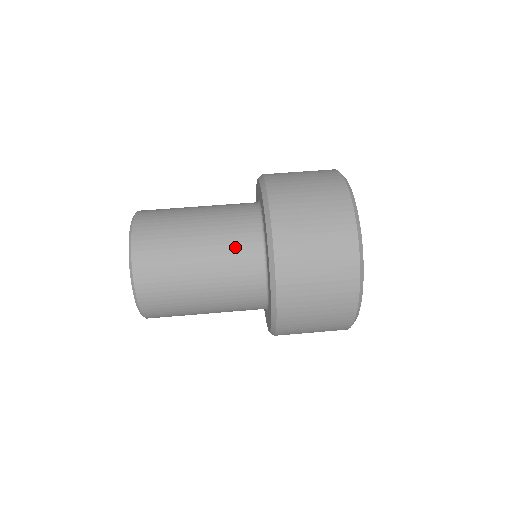
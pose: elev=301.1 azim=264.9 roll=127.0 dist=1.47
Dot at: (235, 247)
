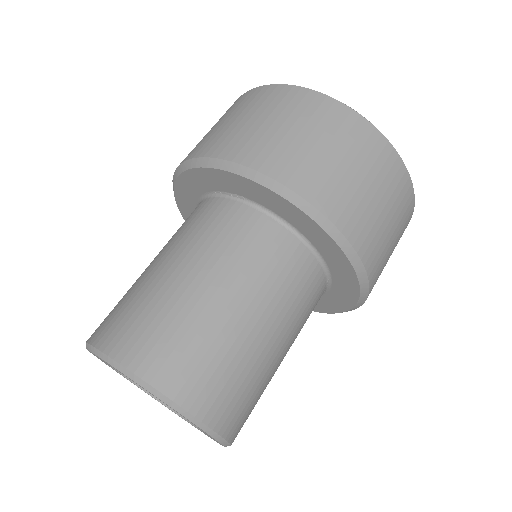
Dot at: (238, 242)
